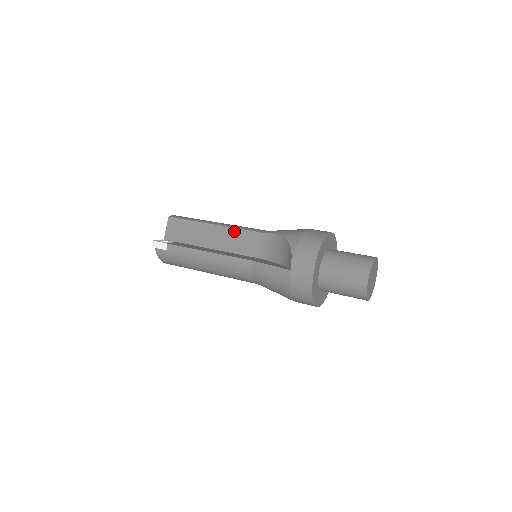
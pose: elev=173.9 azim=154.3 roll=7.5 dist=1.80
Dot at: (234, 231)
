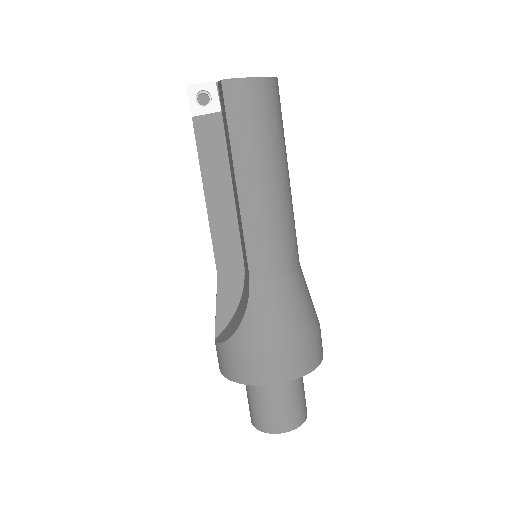
Dot at: (241, 227)
